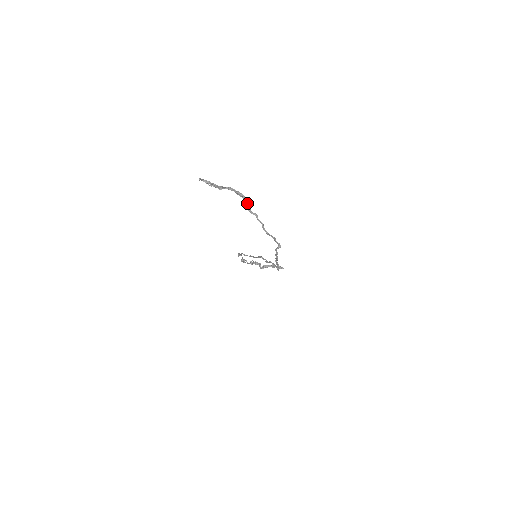
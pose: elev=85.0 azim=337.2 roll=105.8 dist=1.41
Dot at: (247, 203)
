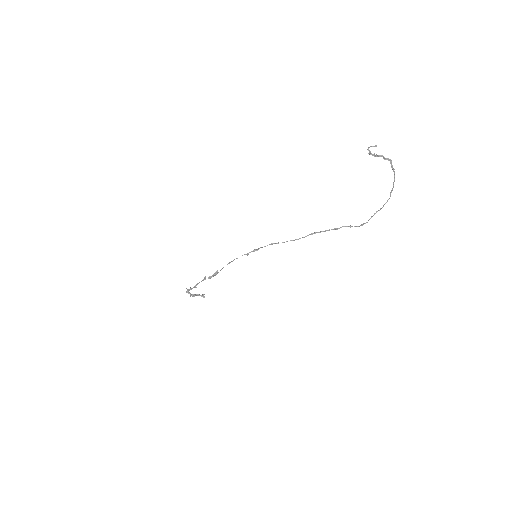
Dot at: (392, 165)
